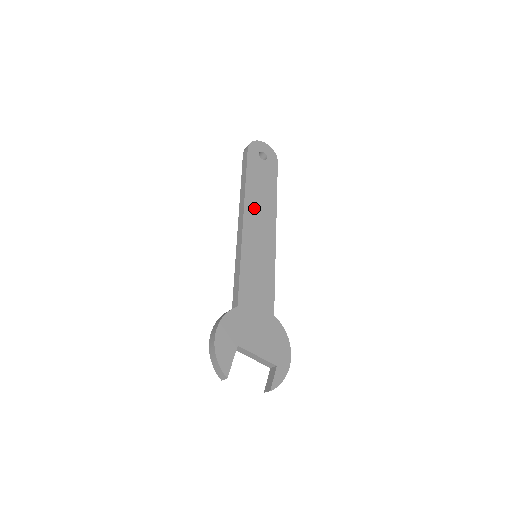
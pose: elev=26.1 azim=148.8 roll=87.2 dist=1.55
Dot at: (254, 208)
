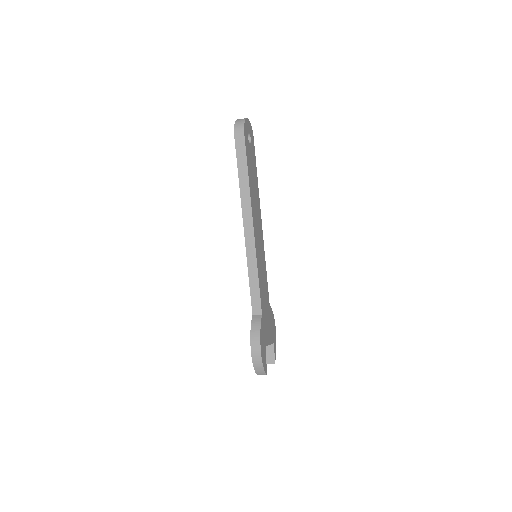
Dot at: (254, 209)
